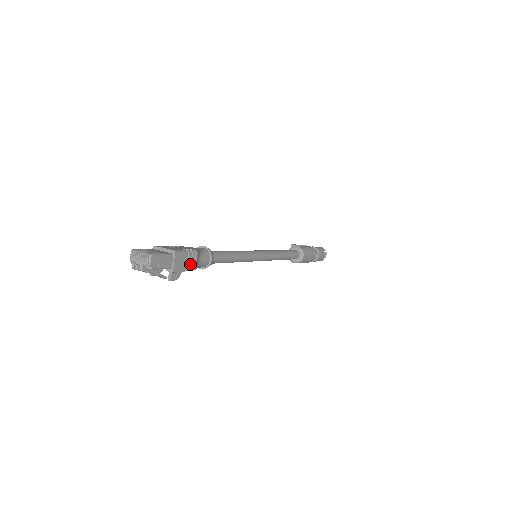
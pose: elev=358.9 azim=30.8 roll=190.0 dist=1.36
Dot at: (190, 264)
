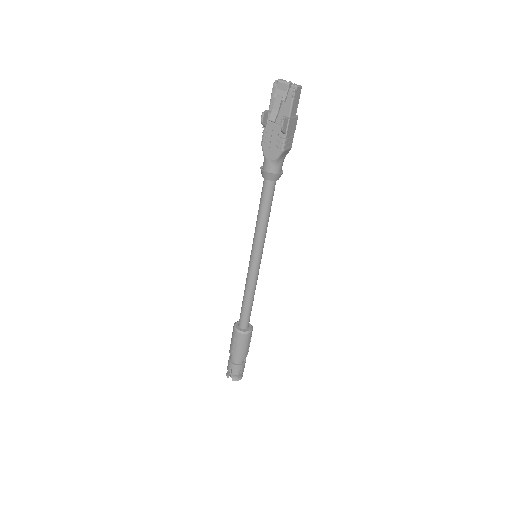
Dot at: (287, 142)
